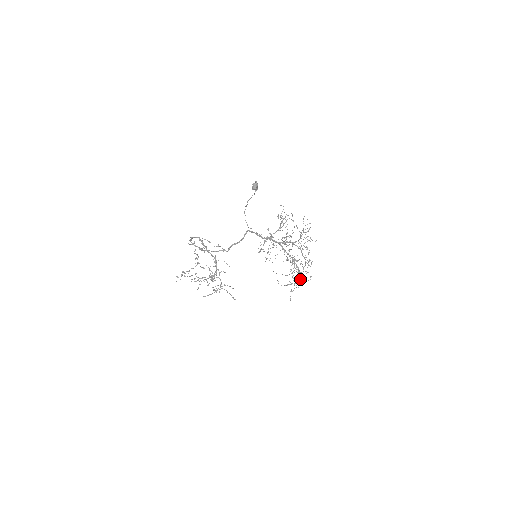
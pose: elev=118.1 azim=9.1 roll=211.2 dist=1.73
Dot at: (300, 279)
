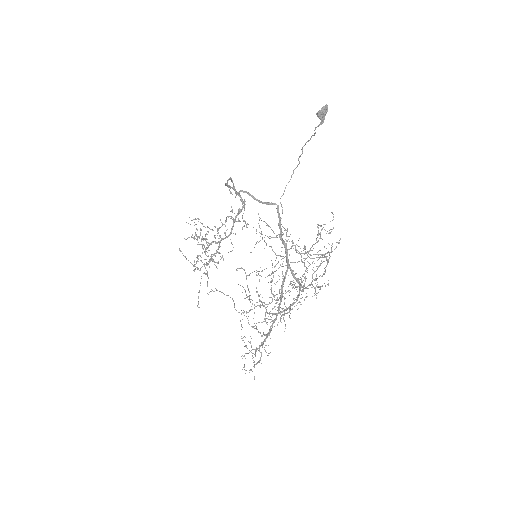
Dot at: occluded
